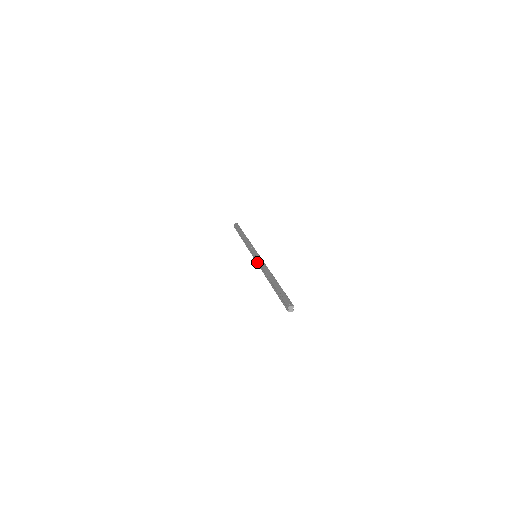
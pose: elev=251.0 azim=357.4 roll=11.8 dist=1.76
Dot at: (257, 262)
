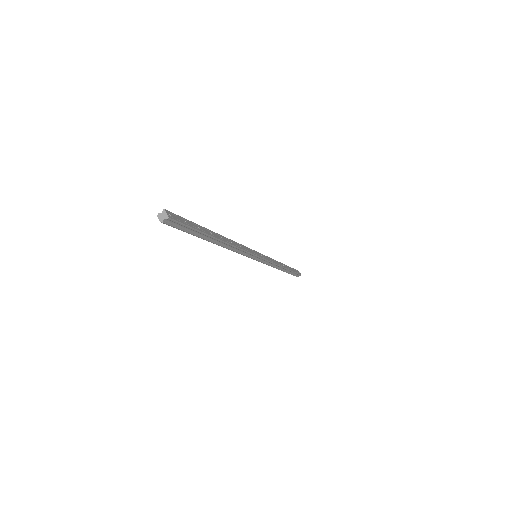
Dot at: occluded
